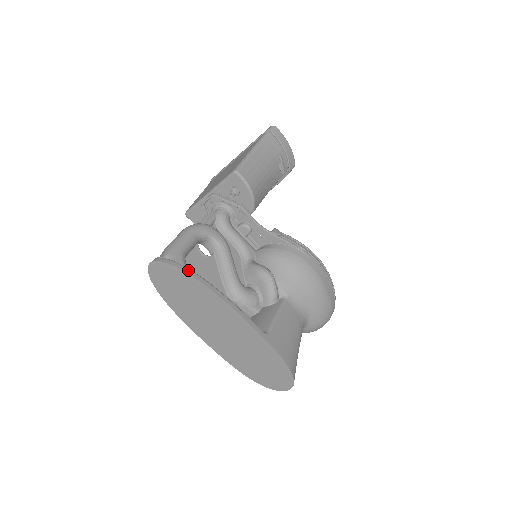
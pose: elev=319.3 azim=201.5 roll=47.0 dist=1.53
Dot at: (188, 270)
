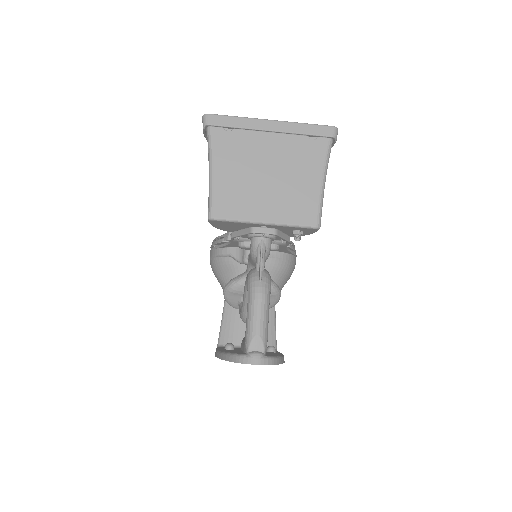
Dot at: (281, 360)
